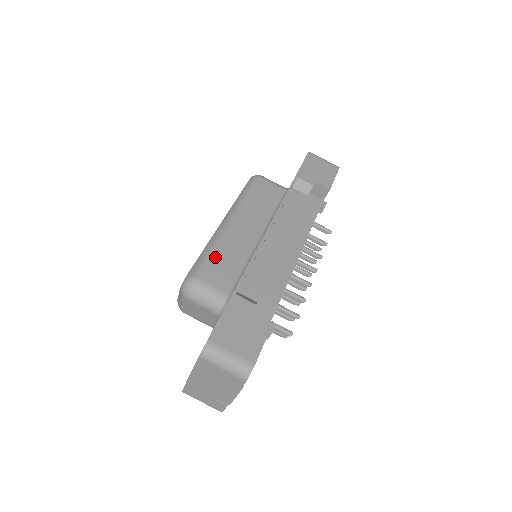
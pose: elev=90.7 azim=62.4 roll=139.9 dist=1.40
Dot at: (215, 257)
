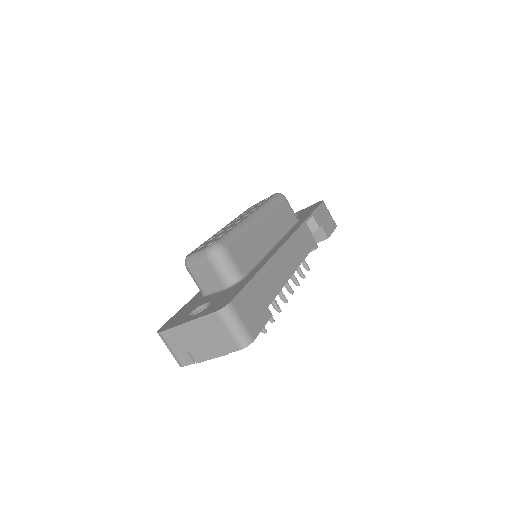
Dot at: (242, 239)
